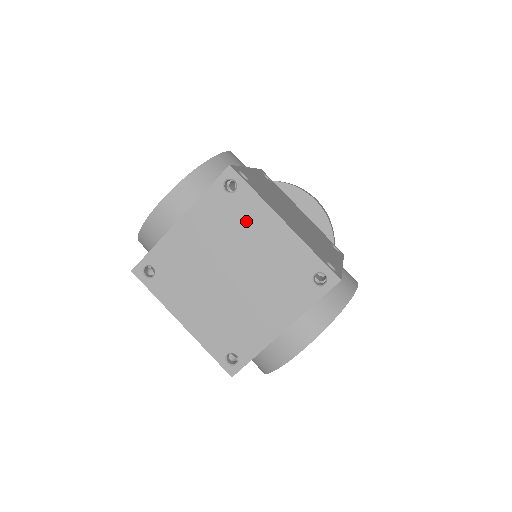
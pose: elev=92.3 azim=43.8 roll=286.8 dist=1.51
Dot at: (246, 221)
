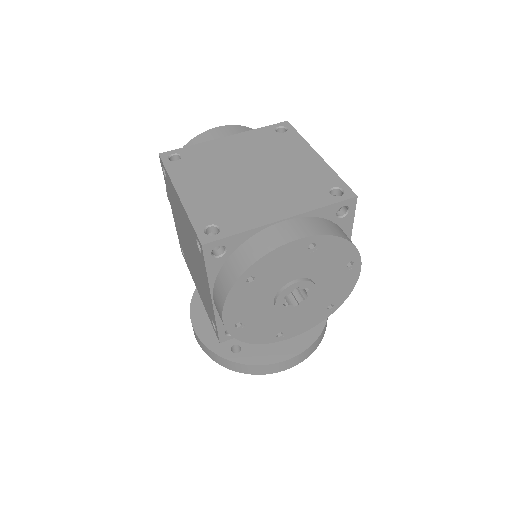
Dot at: (284, 148)
